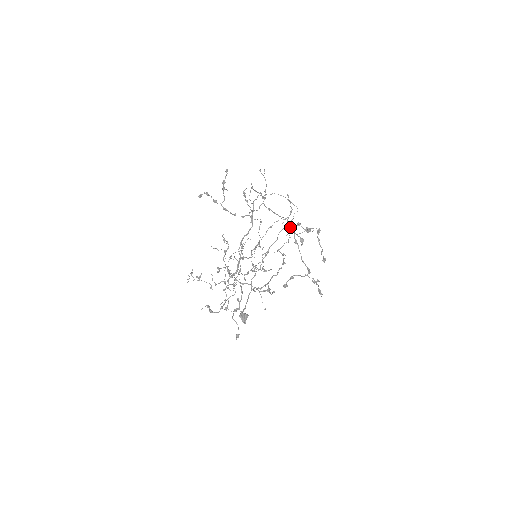
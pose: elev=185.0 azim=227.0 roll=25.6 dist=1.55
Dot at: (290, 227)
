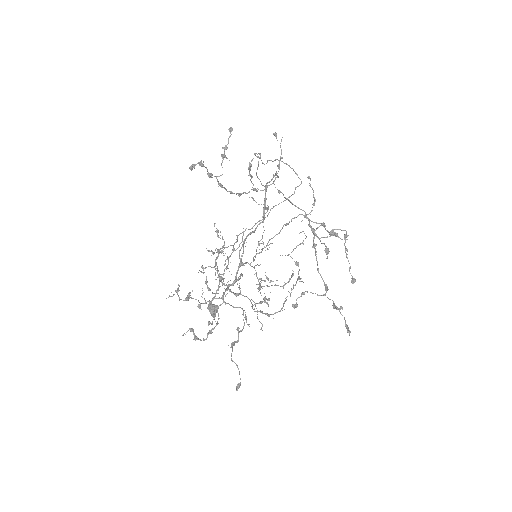
Dot at: (311, 227)
